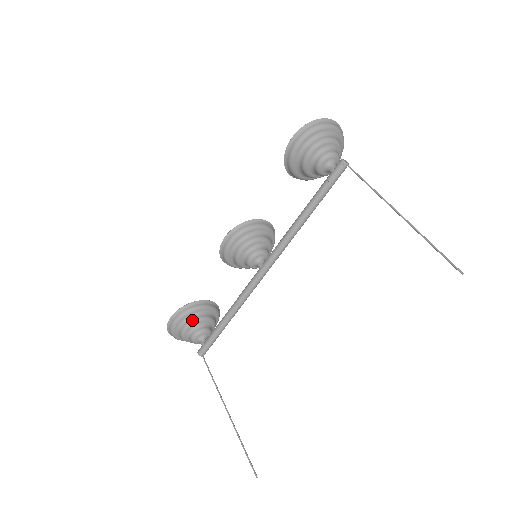
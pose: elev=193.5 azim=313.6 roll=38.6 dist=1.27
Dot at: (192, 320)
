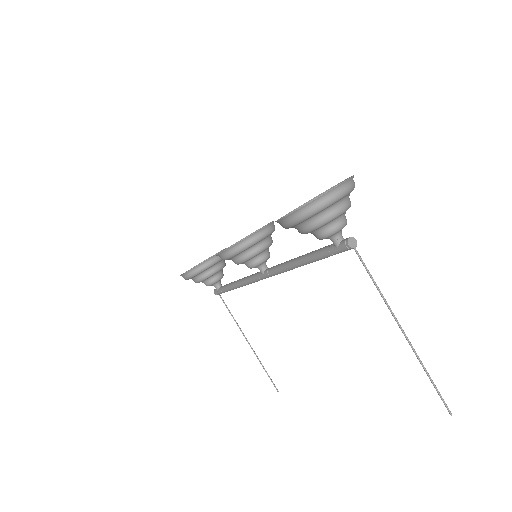
Dot at: (202, 277)
